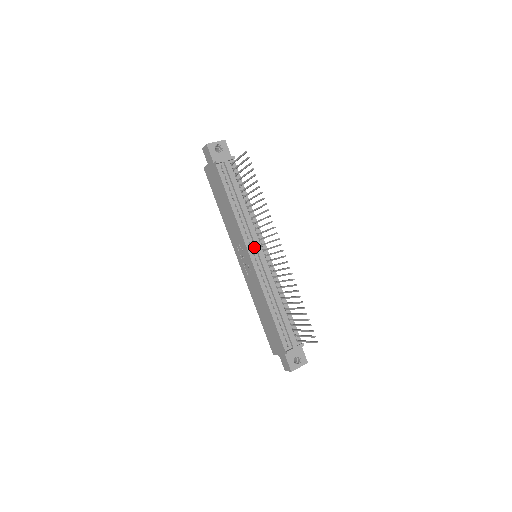
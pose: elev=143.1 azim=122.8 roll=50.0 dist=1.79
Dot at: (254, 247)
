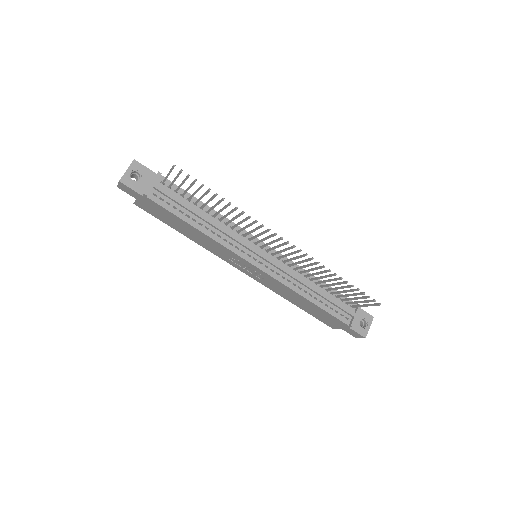
Dot at: (250, 252)
